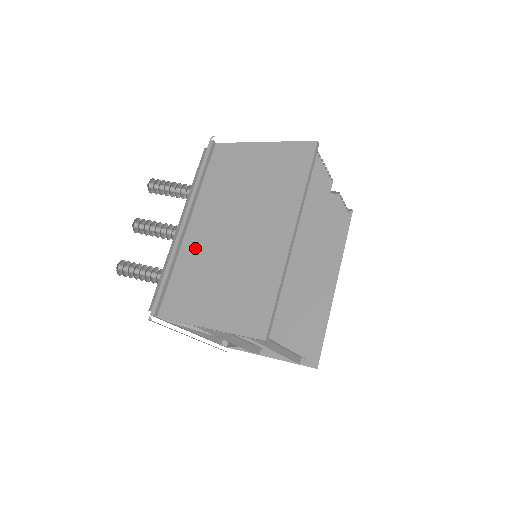
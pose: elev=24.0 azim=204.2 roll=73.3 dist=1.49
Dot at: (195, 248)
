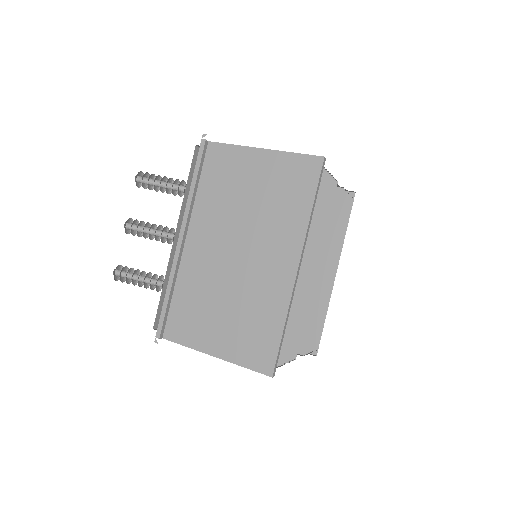
Dot at: (195, 269)
